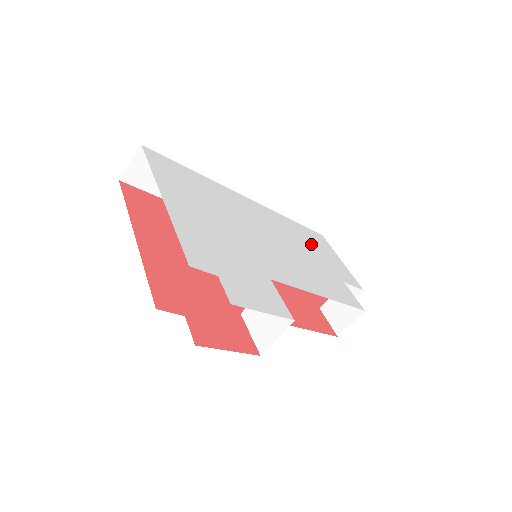
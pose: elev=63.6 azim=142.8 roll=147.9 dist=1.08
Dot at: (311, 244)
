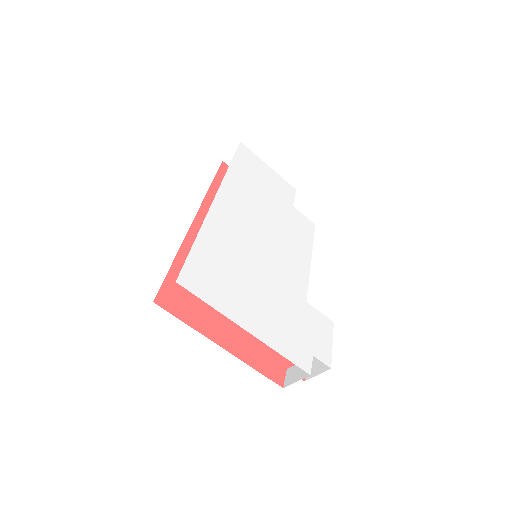
Dot at: (257, 184)
